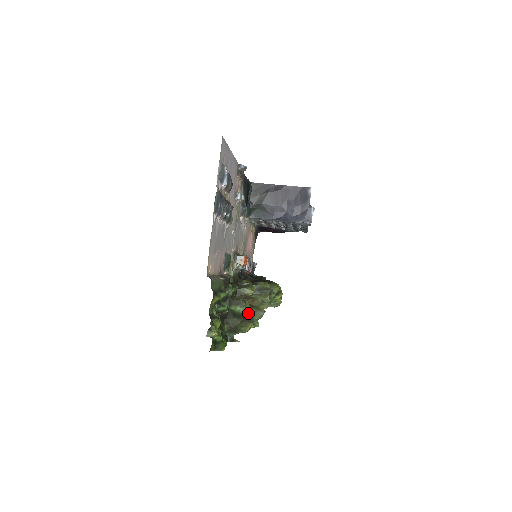
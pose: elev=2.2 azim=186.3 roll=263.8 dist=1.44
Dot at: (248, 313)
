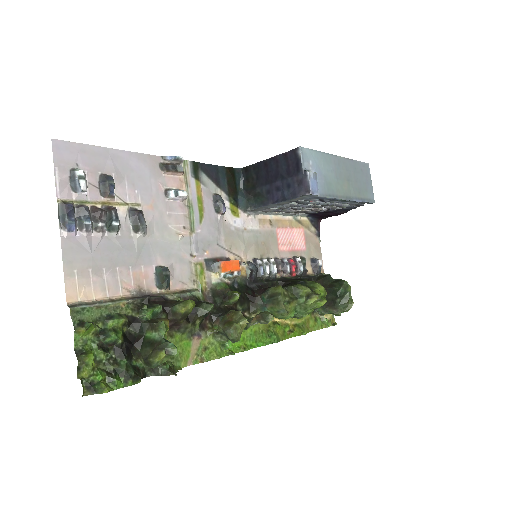
Dot at: (224, 333)
